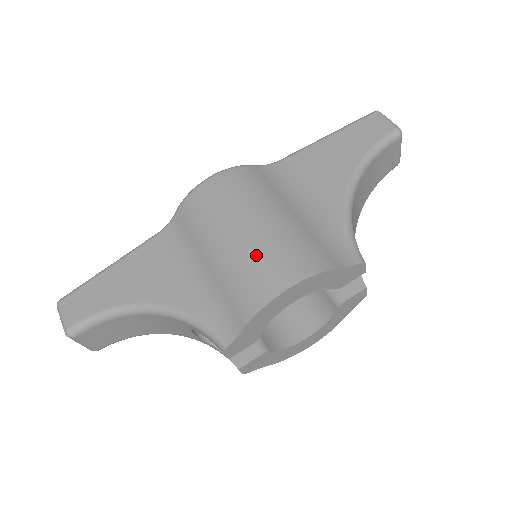
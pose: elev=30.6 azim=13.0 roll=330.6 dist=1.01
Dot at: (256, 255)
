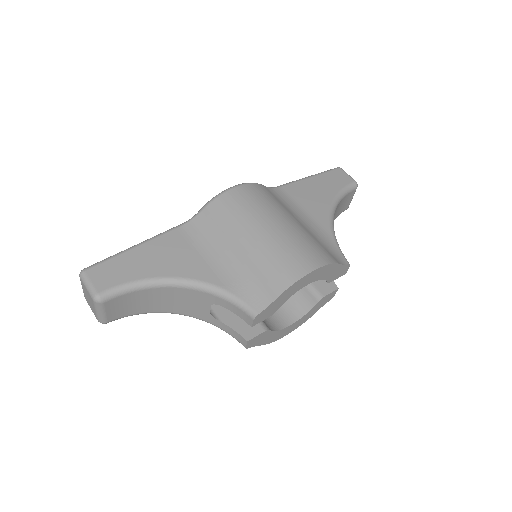
Dot at: (285, 246)
